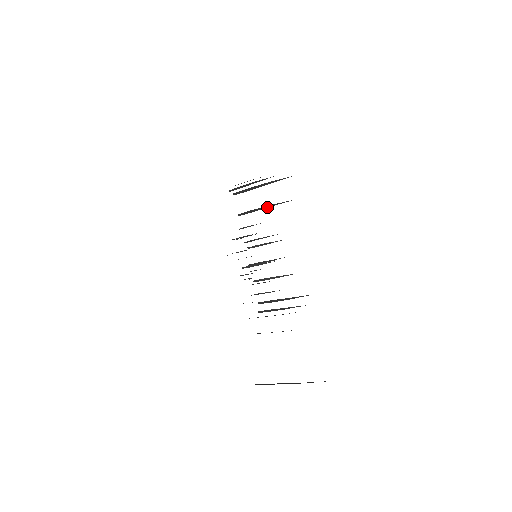
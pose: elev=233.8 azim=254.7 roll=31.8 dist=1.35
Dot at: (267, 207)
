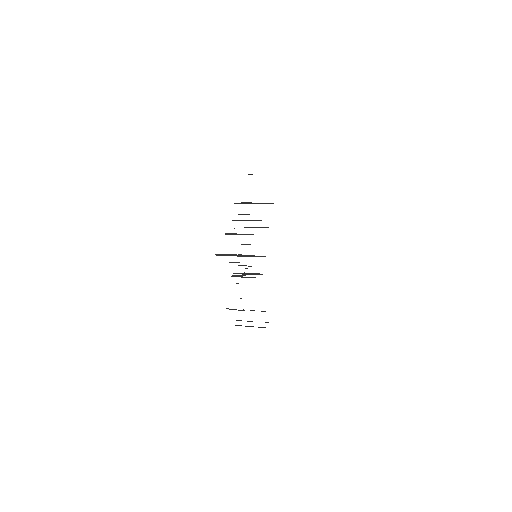
Dot at: occluded
